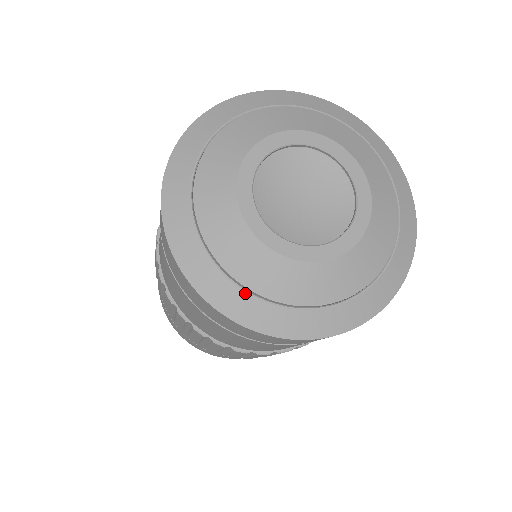
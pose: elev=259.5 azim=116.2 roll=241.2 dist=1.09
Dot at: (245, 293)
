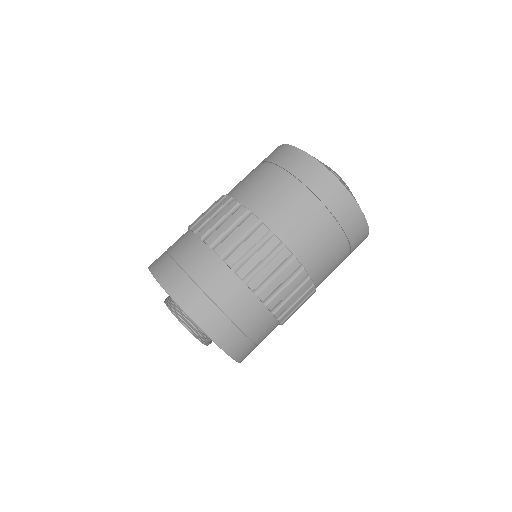
Dot at: occluded
